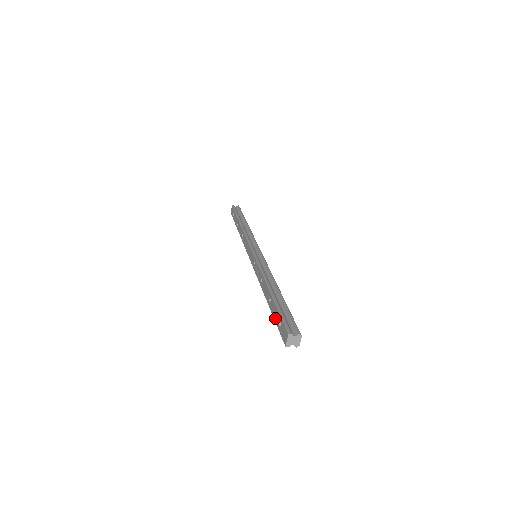
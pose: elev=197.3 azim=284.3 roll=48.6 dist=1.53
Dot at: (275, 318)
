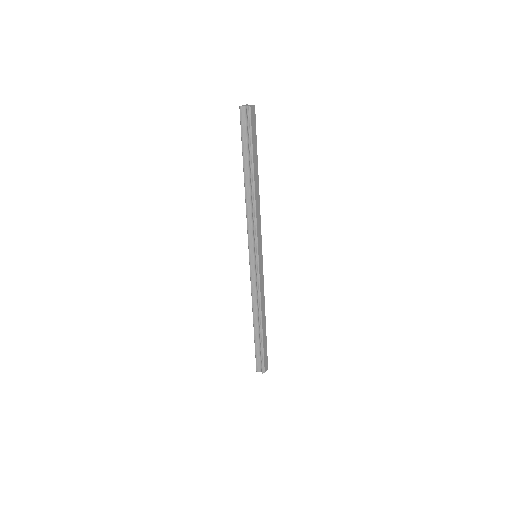
Dot at: occluded
